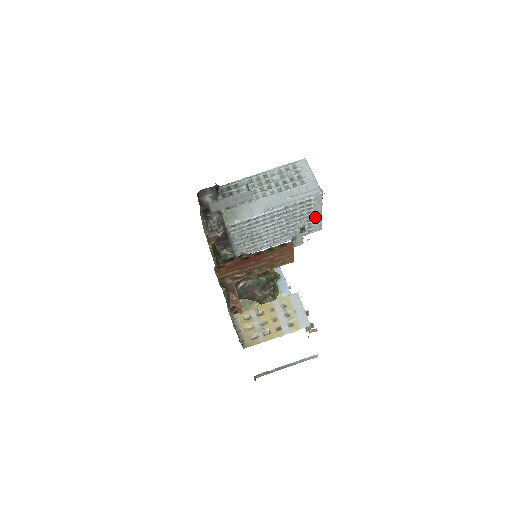
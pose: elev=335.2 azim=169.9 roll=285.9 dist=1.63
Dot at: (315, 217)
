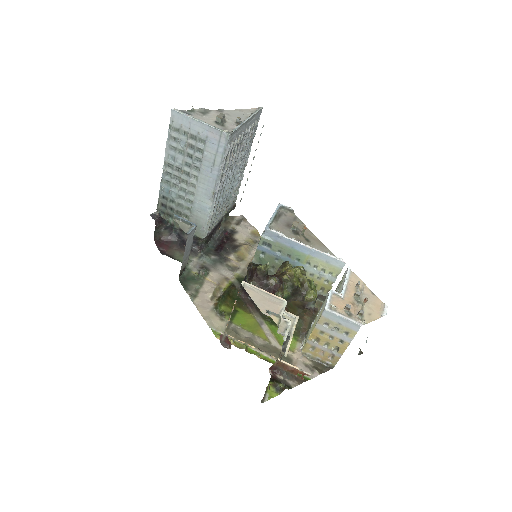
Dot at: (247, 127)
